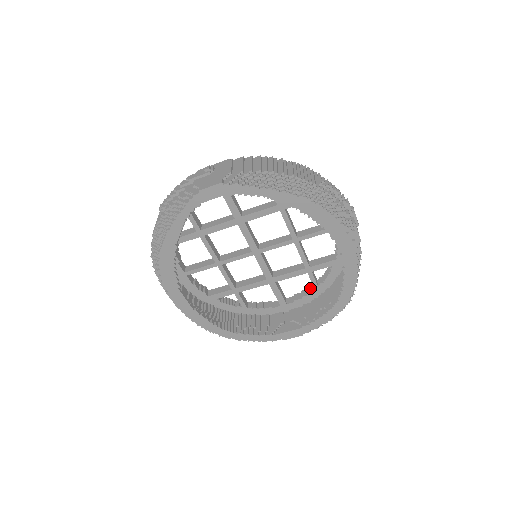
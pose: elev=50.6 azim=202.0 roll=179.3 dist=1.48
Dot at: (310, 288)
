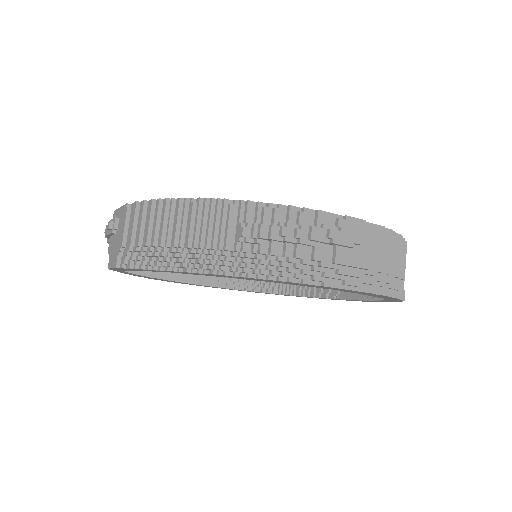
Dot at: occluded
